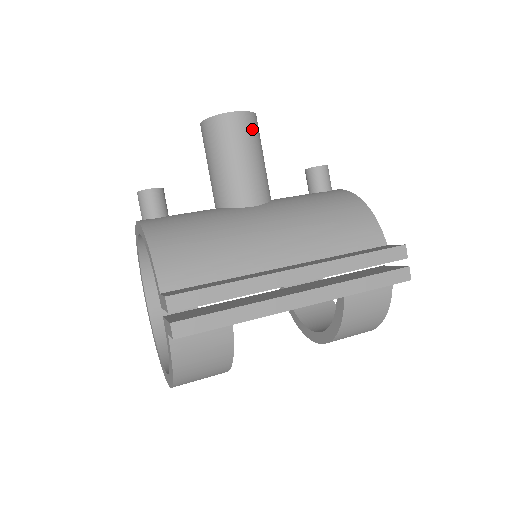
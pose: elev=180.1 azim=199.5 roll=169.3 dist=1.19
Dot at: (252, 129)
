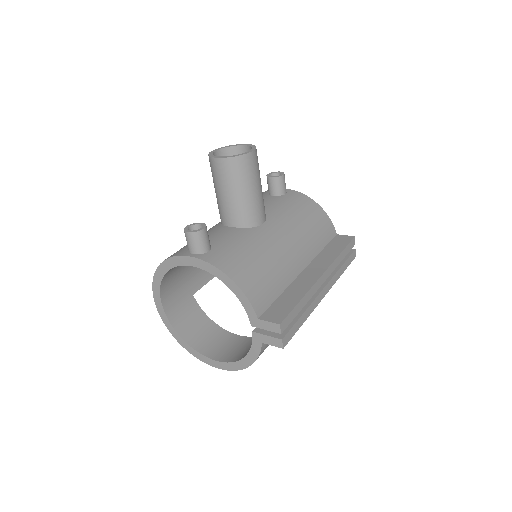
Dot at: occluded
